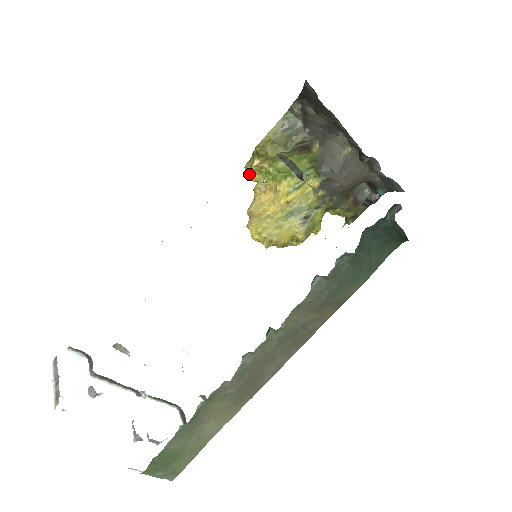
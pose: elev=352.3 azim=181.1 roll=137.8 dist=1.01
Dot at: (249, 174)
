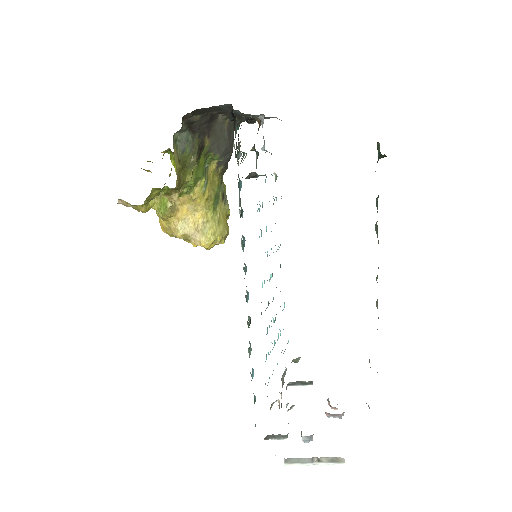
Dot at: (143, 210)
